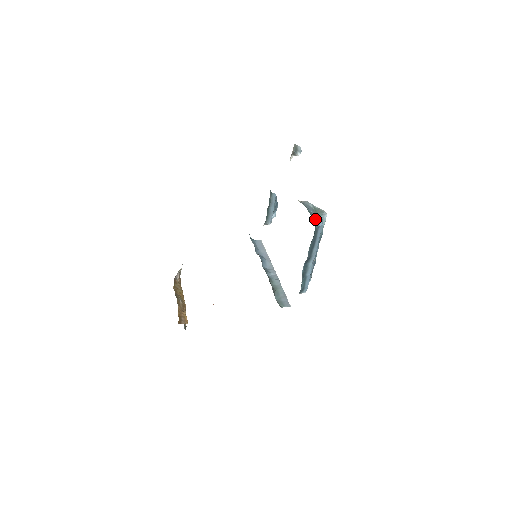
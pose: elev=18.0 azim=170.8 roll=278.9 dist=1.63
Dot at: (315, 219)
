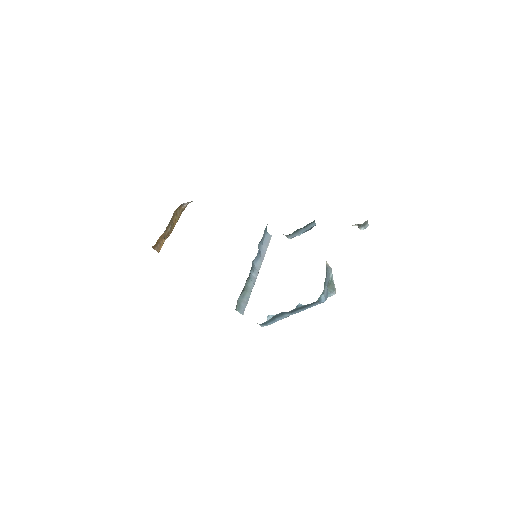
Dot at: (323, 293)
